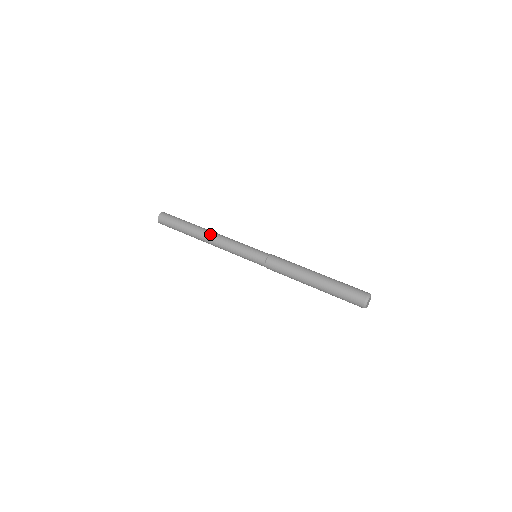
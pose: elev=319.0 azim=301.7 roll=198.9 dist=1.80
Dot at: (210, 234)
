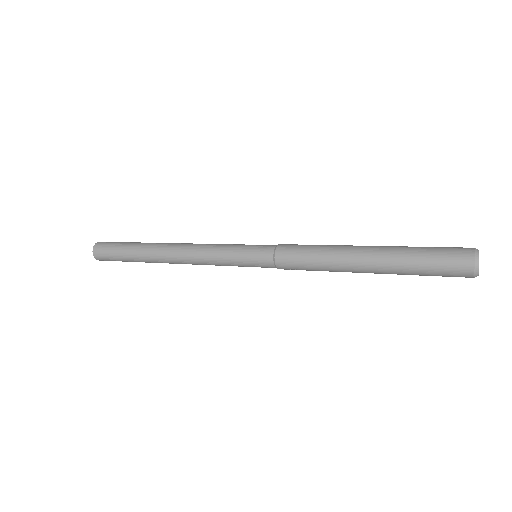
Dot at: (177, 243)
